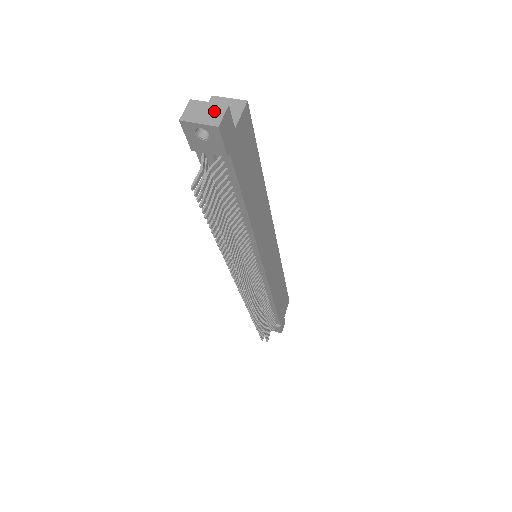
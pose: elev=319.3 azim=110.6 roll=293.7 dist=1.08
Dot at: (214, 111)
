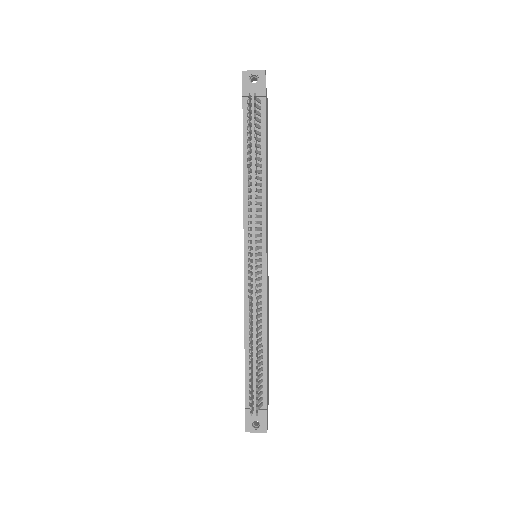
Dot at: occluded
